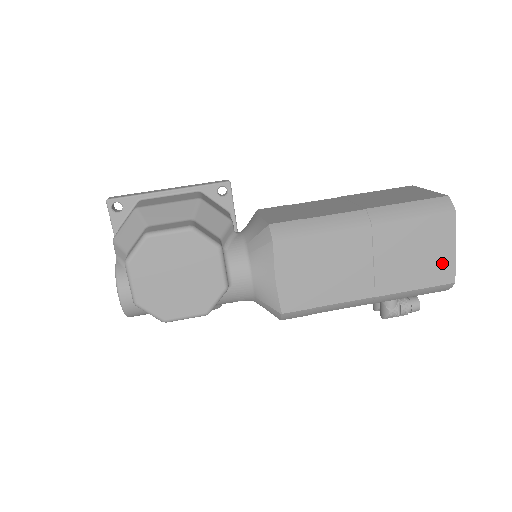
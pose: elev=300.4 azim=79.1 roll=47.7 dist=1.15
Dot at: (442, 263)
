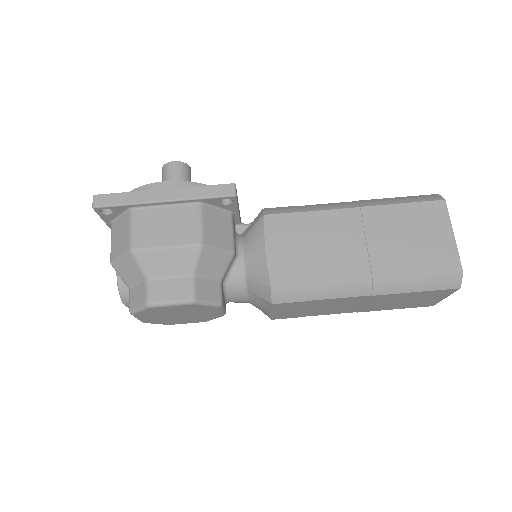
Dot at: (428, 302)
